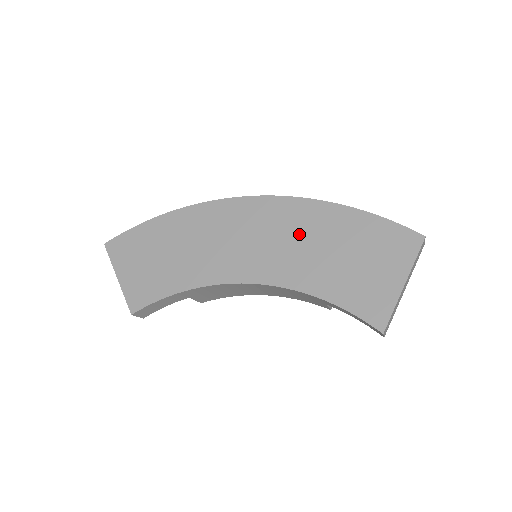
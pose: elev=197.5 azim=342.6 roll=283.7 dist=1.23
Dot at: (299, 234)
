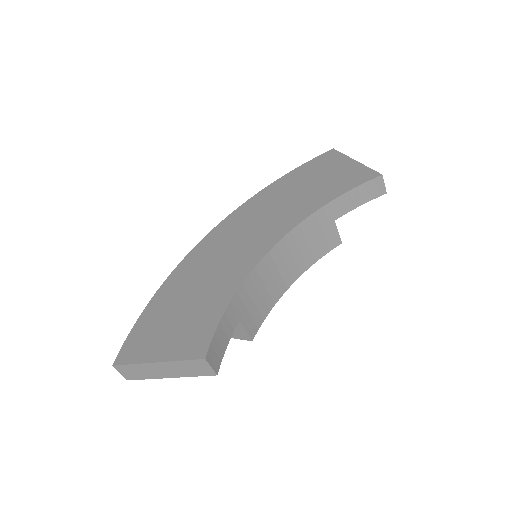
Dot at: (269, 207)
